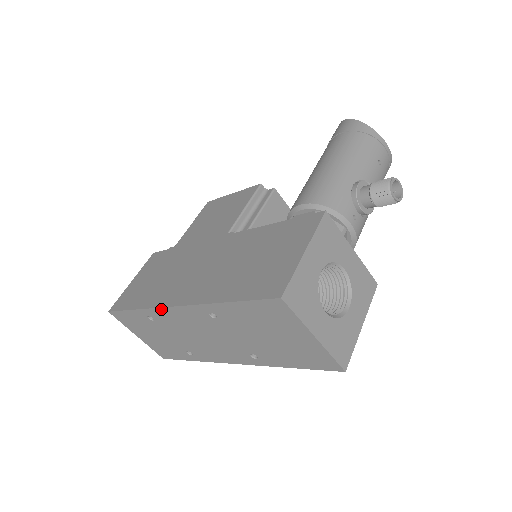
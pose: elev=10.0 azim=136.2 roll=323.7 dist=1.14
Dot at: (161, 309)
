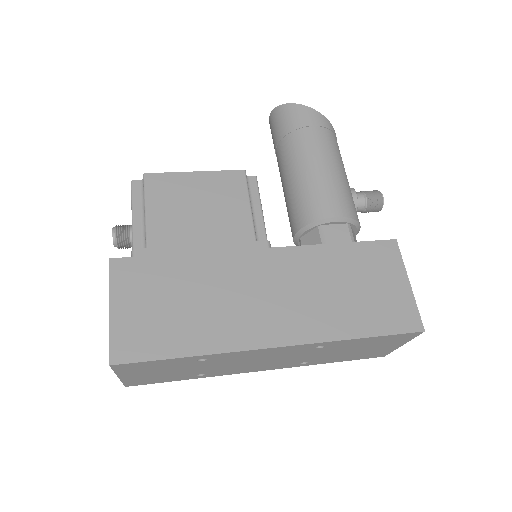
Dot at: (246, 351)
